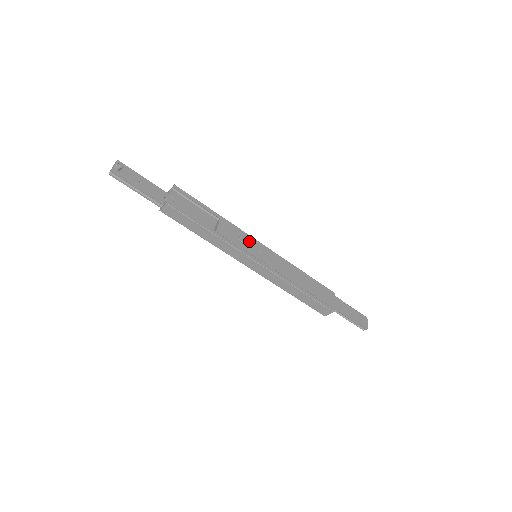
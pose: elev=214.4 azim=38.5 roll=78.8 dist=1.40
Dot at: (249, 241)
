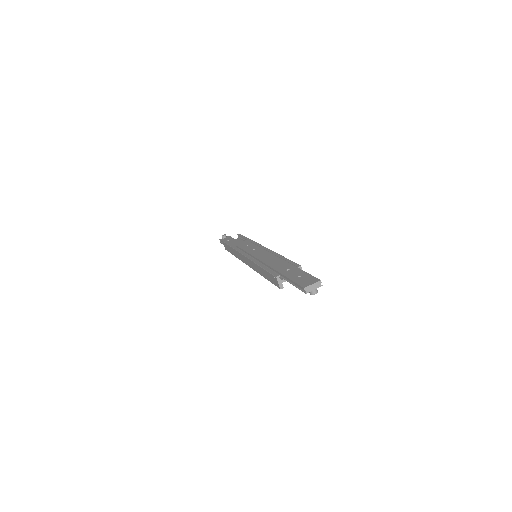
Dot at: (253, 246)
